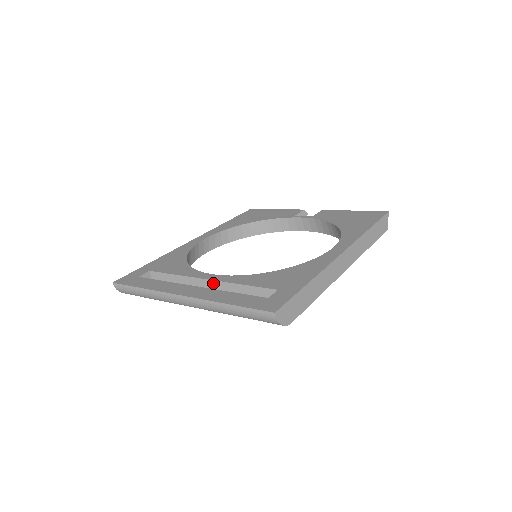
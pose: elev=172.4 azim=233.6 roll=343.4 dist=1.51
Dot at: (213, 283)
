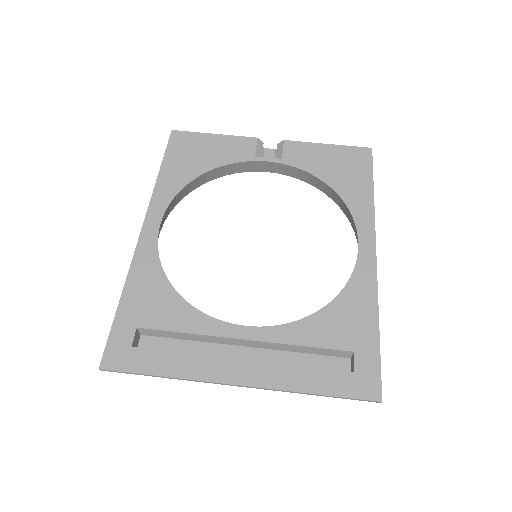
Dot at: (255, 342)
